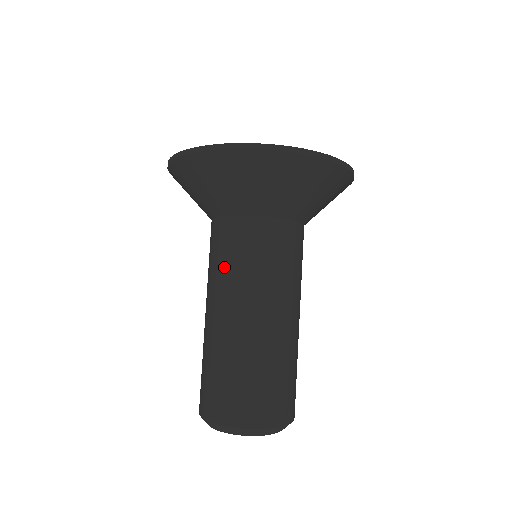
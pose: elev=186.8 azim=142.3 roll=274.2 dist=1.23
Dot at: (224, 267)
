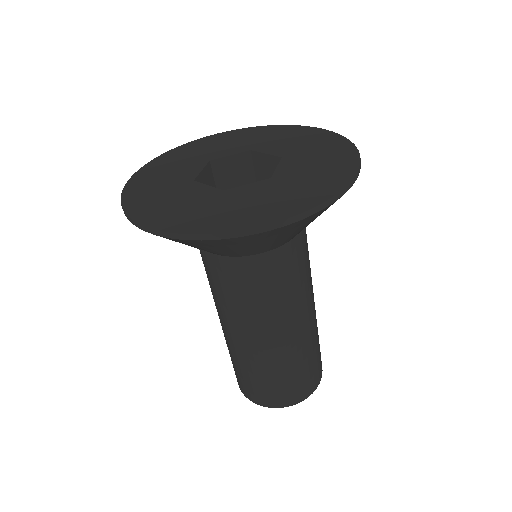
Dot at: (220, 297)
